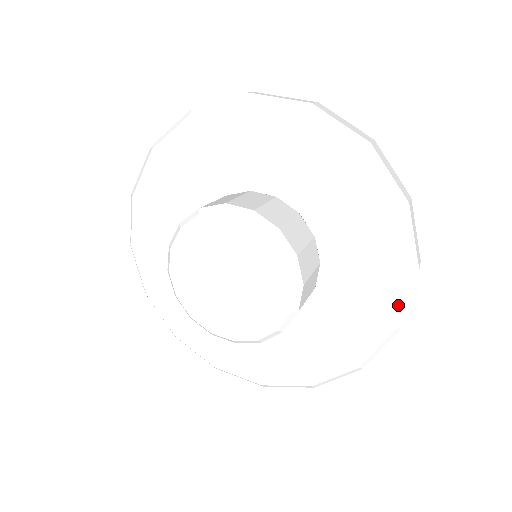
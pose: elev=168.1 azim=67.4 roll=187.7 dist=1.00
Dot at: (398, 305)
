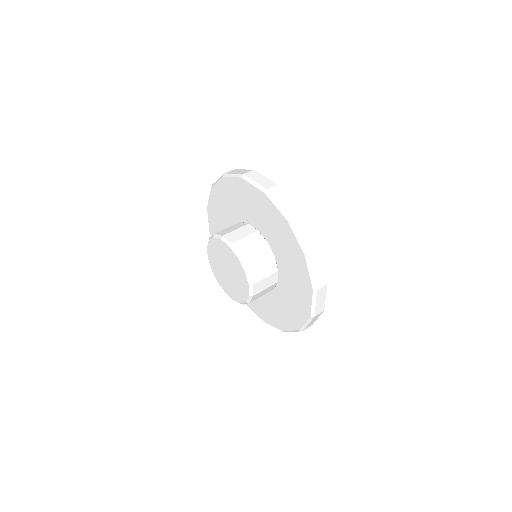
Dot at: (296, 243)
